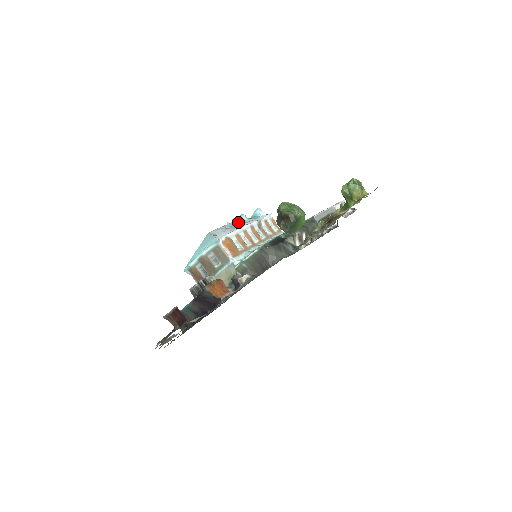
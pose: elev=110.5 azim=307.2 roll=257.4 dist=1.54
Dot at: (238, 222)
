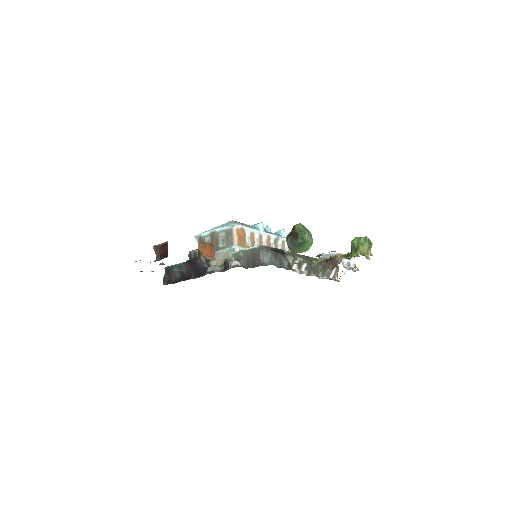
Dot at: (260, 226)
